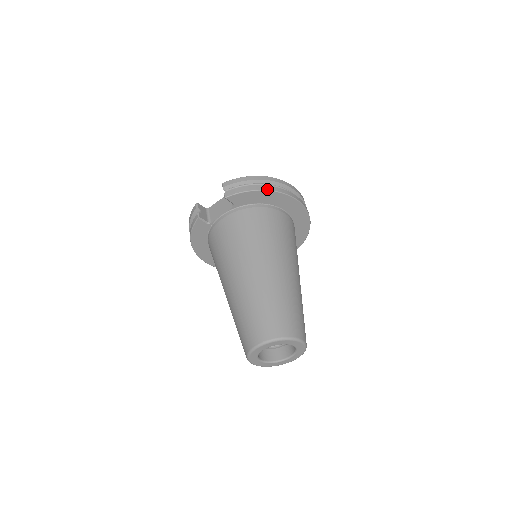
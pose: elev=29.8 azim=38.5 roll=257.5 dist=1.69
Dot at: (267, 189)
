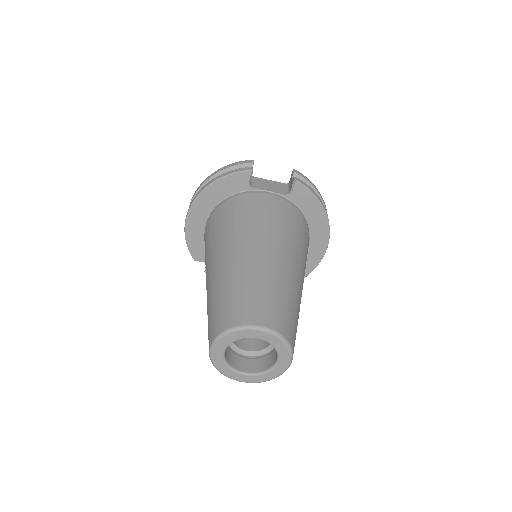
Dot at: (326, 212)
